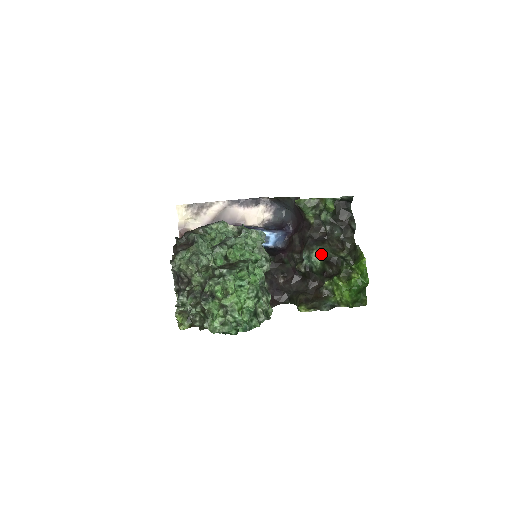
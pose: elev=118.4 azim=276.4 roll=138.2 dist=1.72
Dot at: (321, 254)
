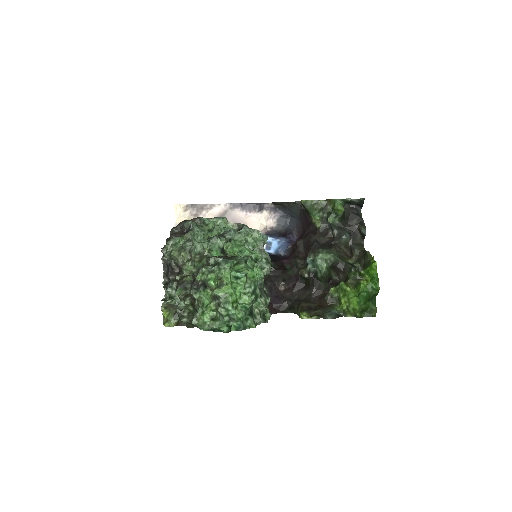
Dot at: (327, 257)
